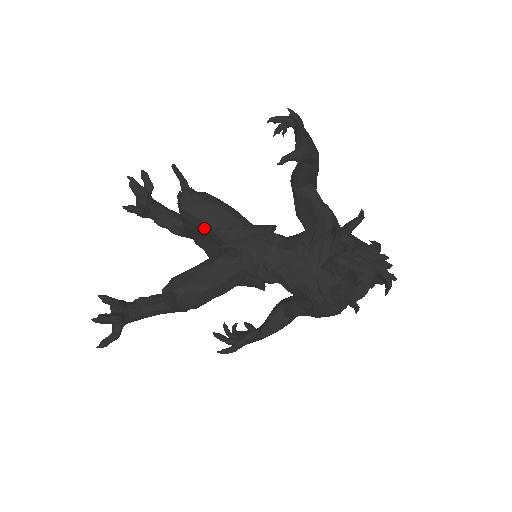
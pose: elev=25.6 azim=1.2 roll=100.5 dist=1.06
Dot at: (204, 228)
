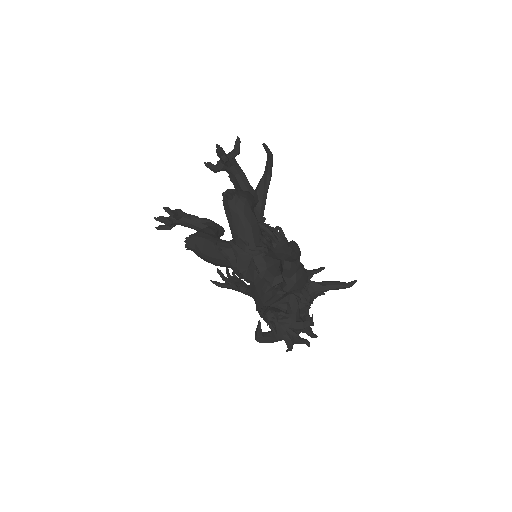
Dot at: (228, 222)
